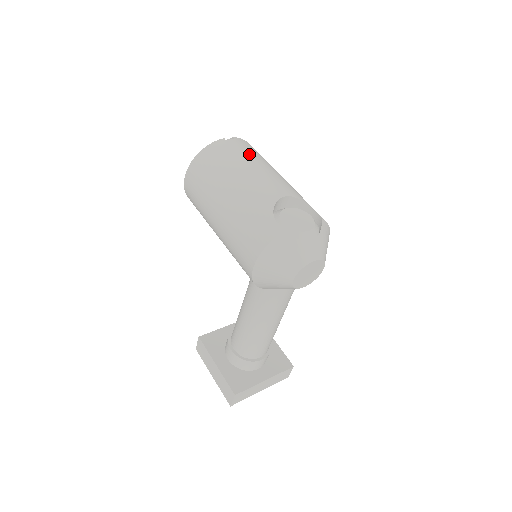
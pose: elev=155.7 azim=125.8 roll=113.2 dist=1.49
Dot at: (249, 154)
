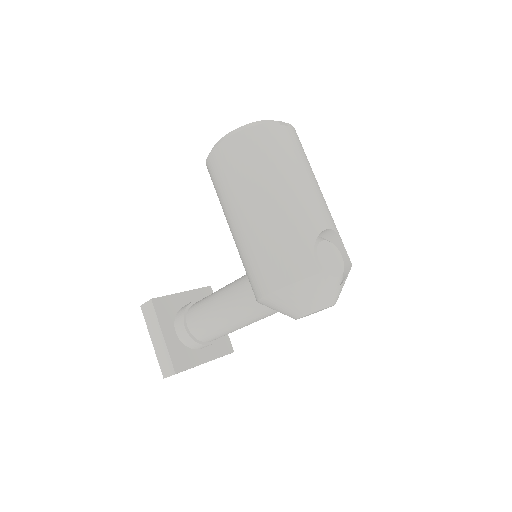
Dot at: (300, 155)
